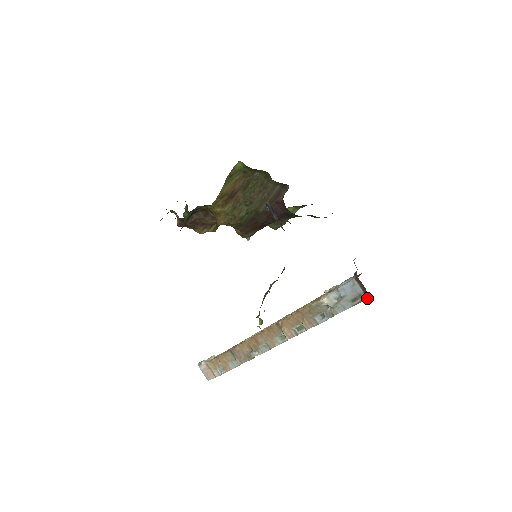
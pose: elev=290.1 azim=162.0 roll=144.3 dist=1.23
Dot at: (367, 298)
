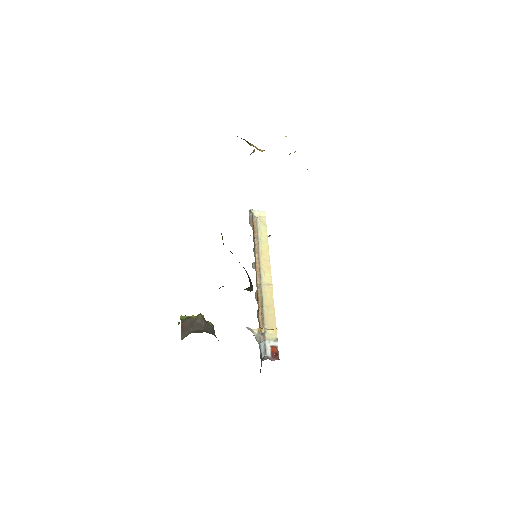
Dot at: (260, 371)
